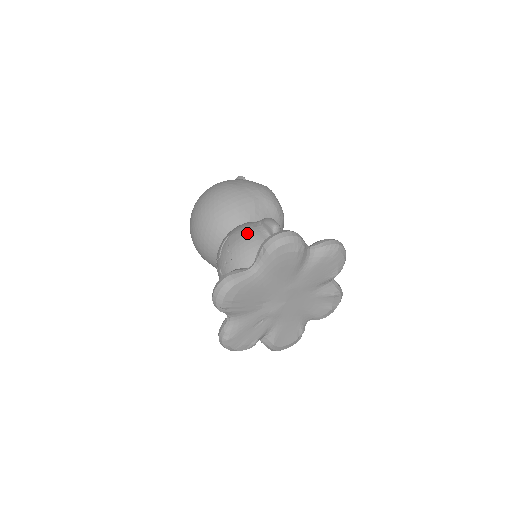
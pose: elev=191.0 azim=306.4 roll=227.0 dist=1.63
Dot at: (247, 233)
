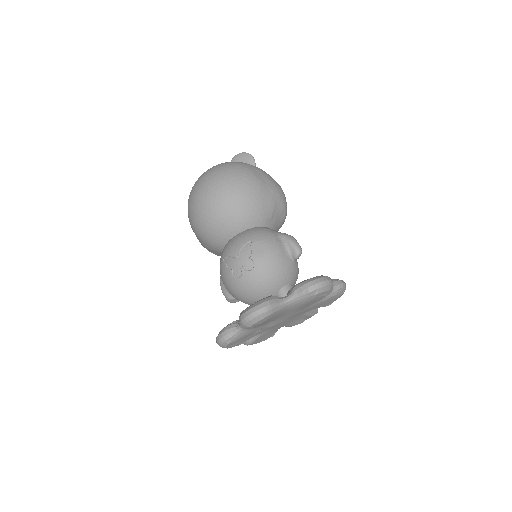
Dot at: (273, 248)
